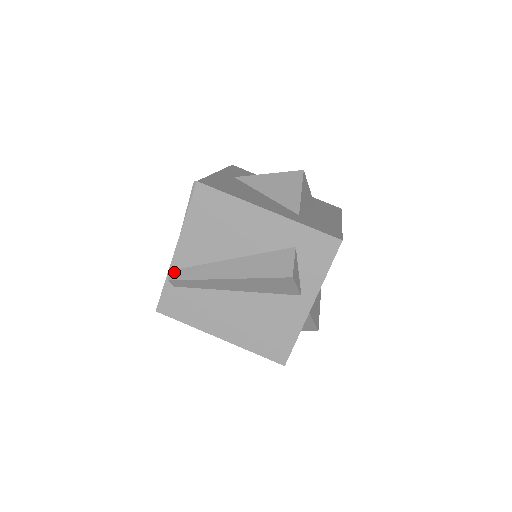
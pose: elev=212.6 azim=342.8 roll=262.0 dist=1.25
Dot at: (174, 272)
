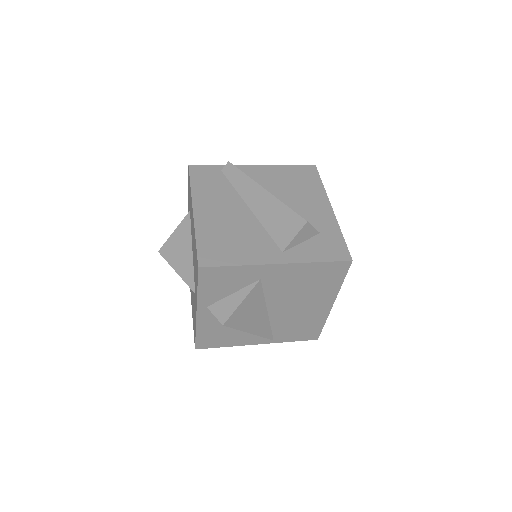
Dot at: occluded
